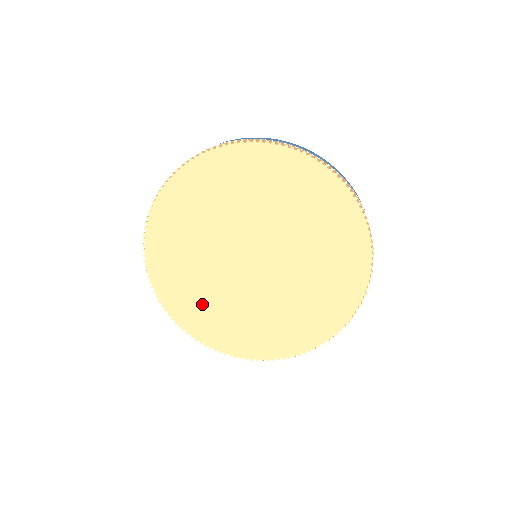
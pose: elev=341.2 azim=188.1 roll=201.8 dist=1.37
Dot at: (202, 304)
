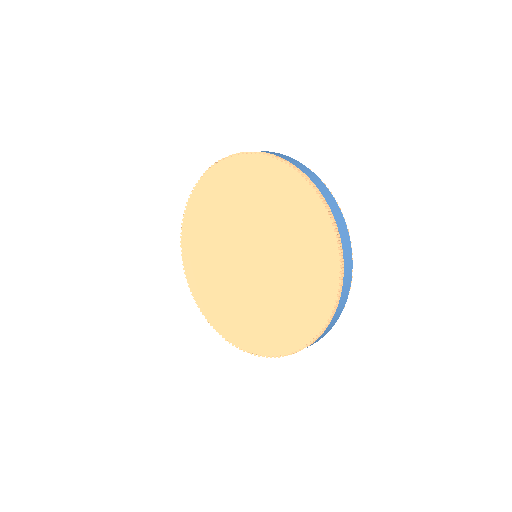
Dot at: (218, 298)
